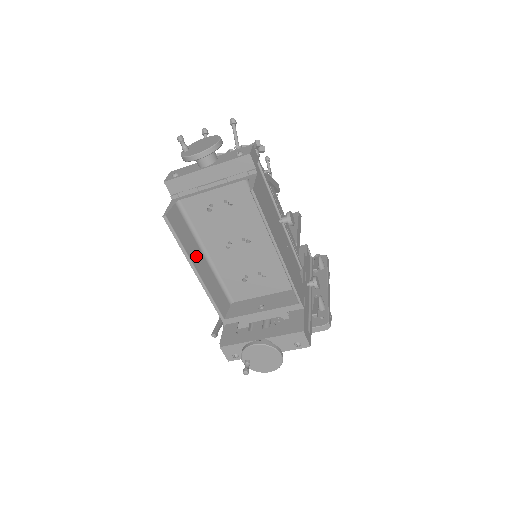
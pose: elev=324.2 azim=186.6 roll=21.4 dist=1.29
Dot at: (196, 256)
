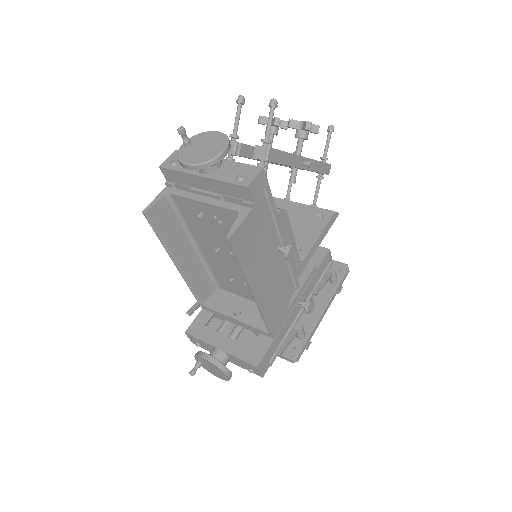
Dot at: (180, 248)
